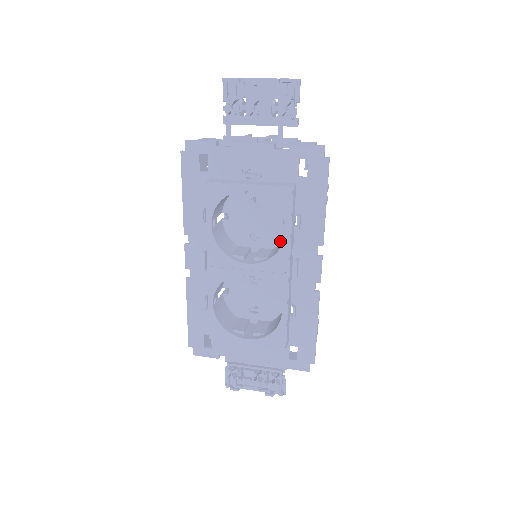
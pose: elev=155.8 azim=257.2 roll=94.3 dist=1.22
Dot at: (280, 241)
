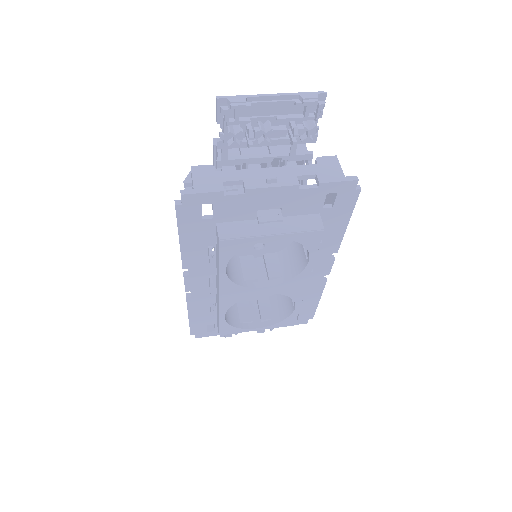
Dot at: (286, 245)
